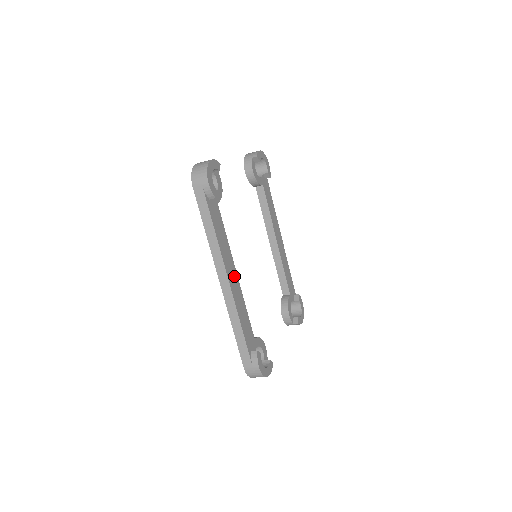
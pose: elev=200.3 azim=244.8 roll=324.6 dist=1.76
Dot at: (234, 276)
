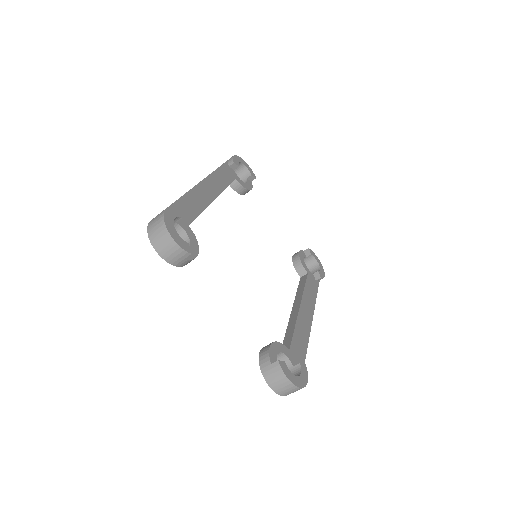
Dot at: (211, 193)
